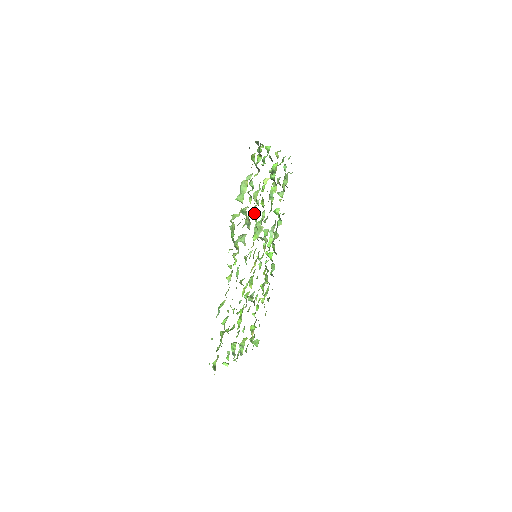
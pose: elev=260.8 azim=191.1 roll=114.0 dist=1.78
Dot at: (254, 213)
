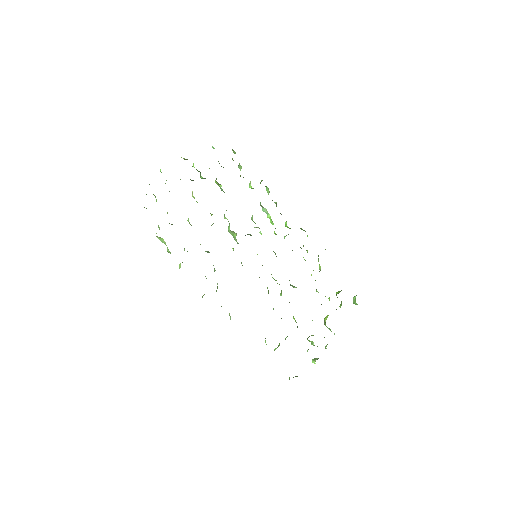
Dot at: occluded
